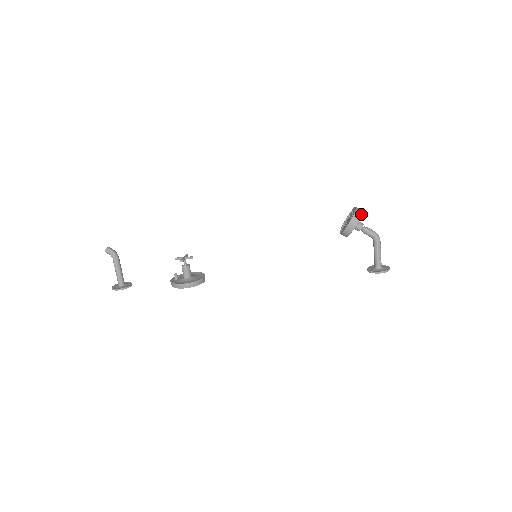
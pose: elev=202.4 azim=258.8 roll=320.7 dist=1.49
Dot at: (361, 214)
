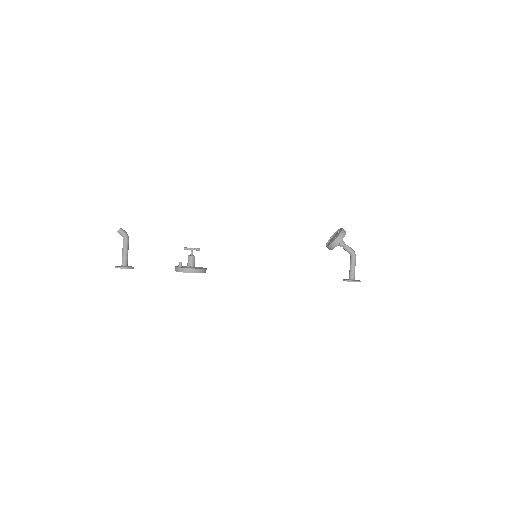
Dot at: occluded
